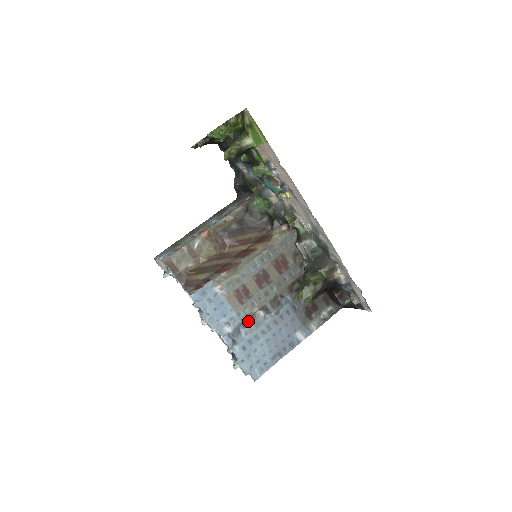
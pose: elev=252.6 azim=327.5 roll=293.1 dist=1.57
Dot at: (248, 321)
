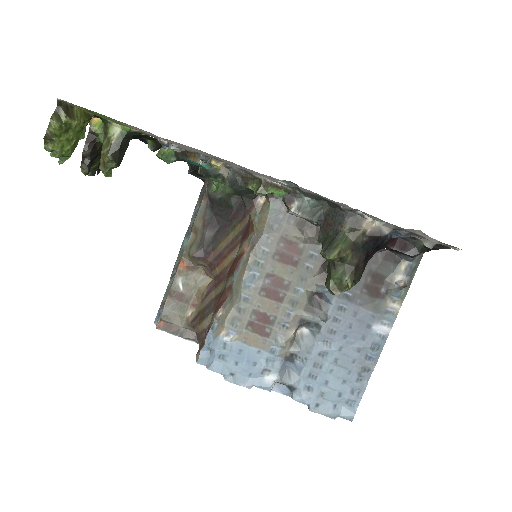
Dot at: (291, 352)
